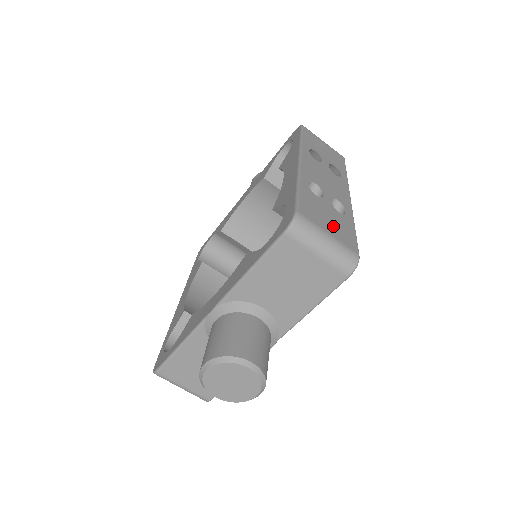
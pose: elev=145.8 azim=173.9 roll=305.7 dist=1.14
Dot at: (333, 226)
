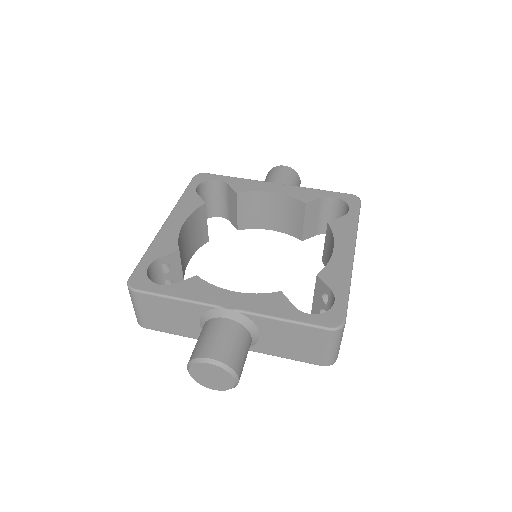
Dot at: occluded
